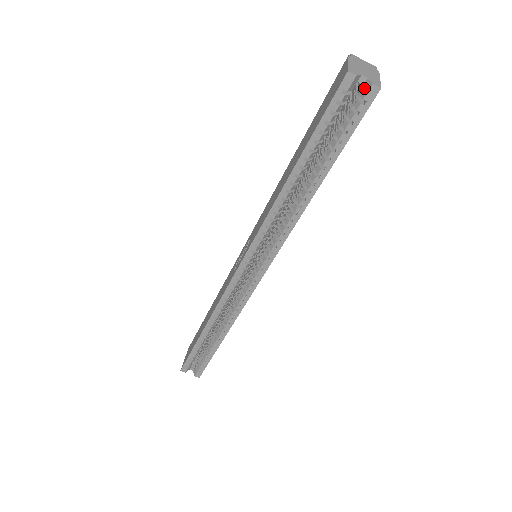
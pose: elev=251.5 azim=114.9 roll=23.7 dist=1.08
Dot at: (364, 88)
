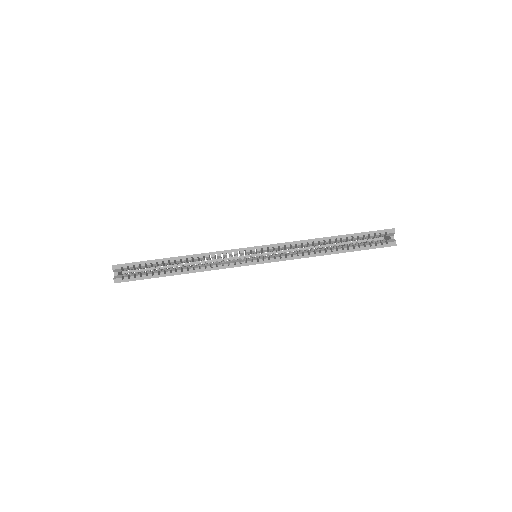
Dot at: (391, 240)
